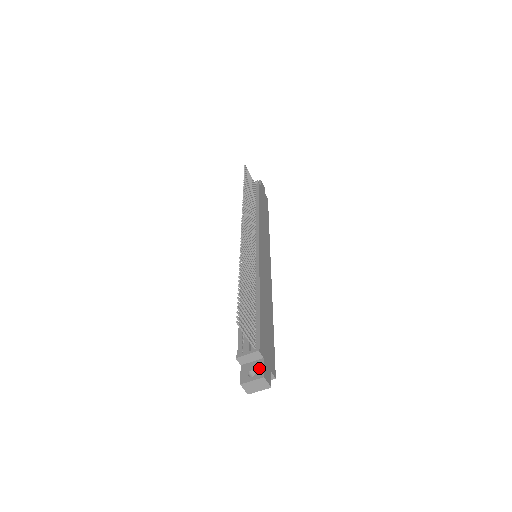
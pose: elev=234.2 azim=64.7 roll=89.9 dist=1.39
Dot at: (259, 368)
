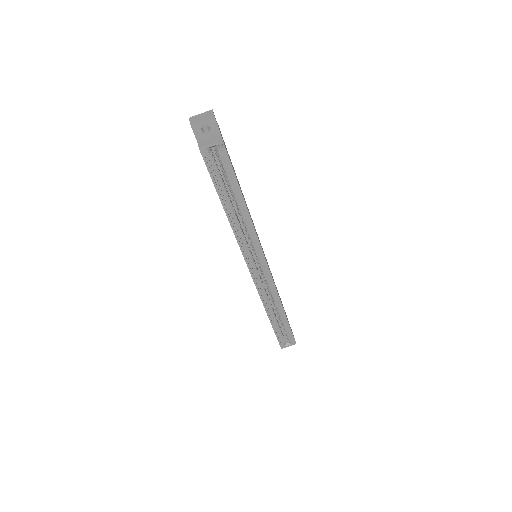
Dot at: occluded
